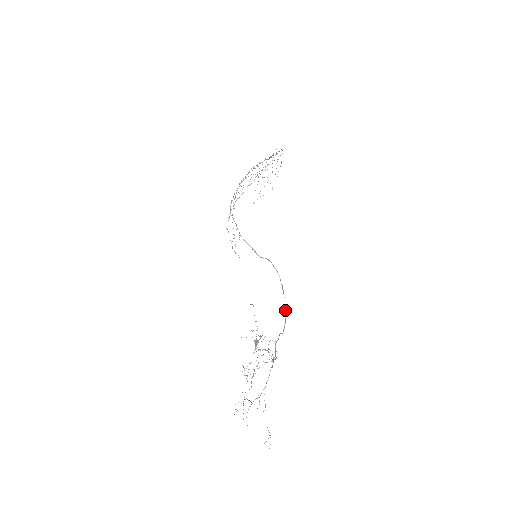
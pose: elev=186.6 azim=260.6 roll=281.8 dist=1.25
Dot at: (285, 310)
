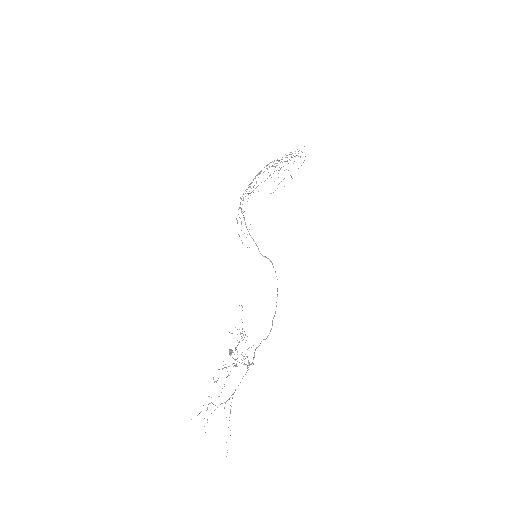
Dot at: (274, 316)
